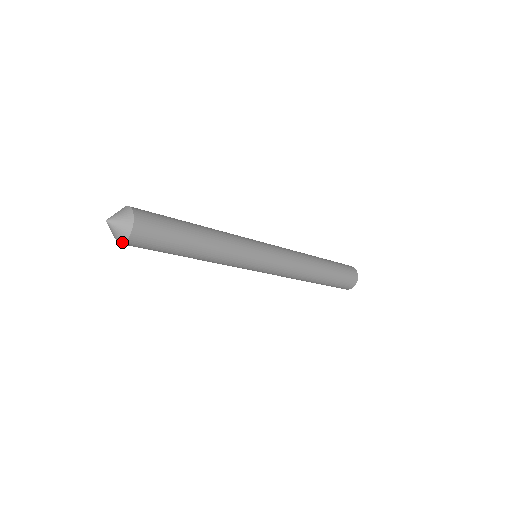
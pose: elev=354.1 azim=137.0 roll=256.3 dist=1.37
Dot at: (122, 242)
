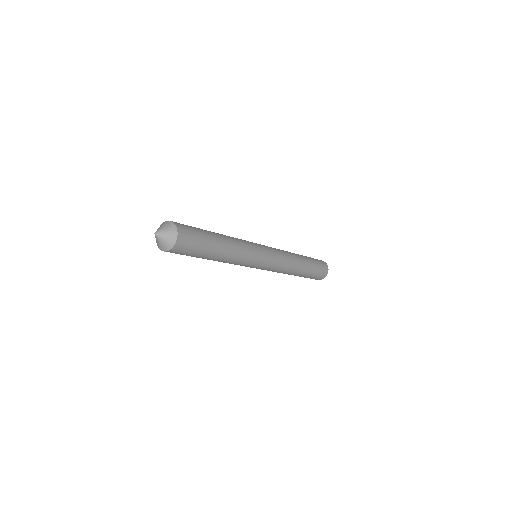
Dot at: (169, 249)
